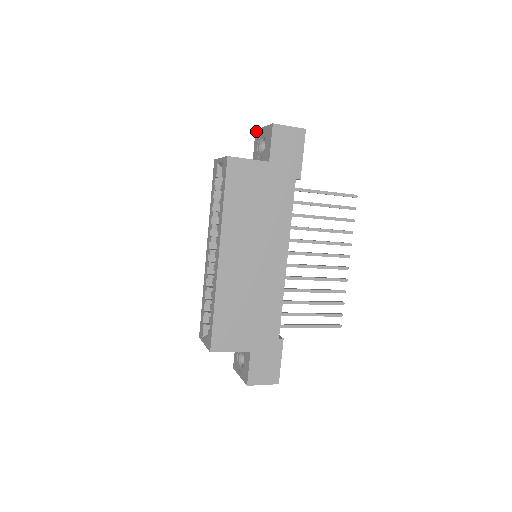
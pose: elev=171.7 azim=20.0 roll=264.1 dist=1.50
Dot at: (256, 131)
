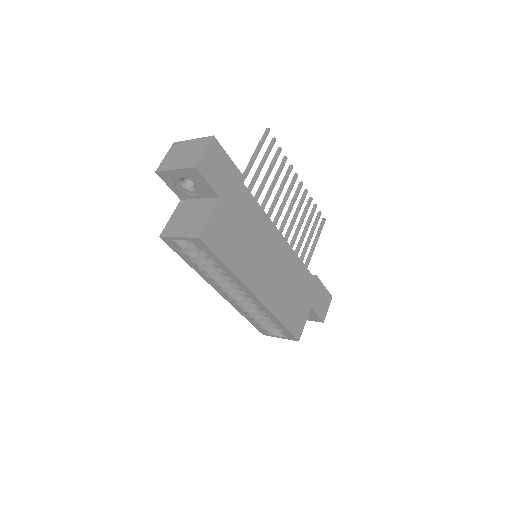
Dot at: (158, 174)
